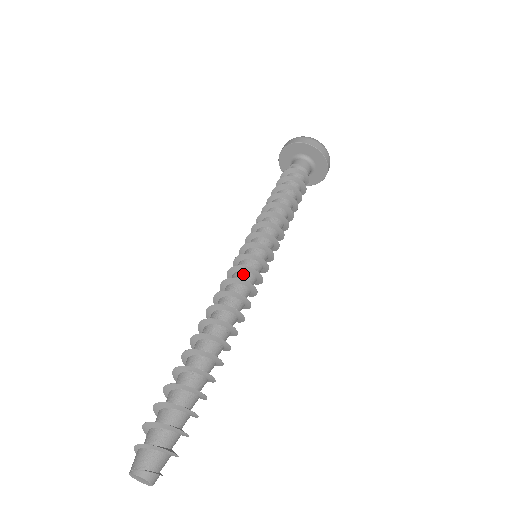
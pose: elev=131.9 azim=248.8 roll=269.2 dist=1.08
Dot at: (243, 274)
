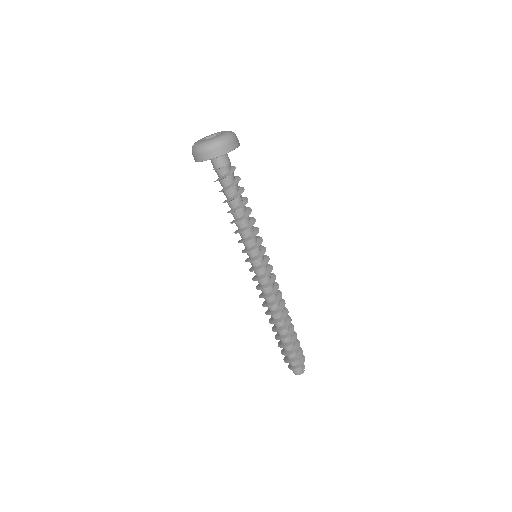
Dot at: (265, 279)
